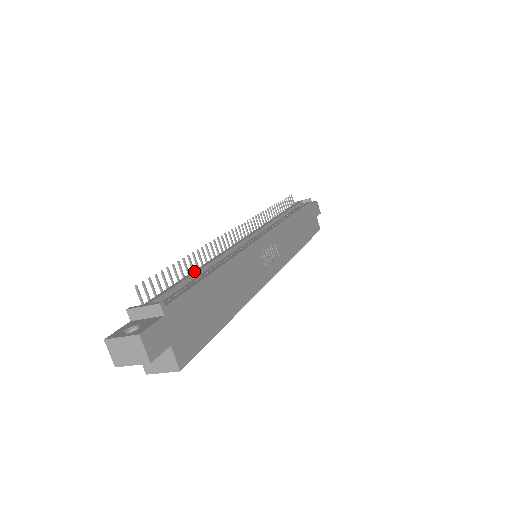
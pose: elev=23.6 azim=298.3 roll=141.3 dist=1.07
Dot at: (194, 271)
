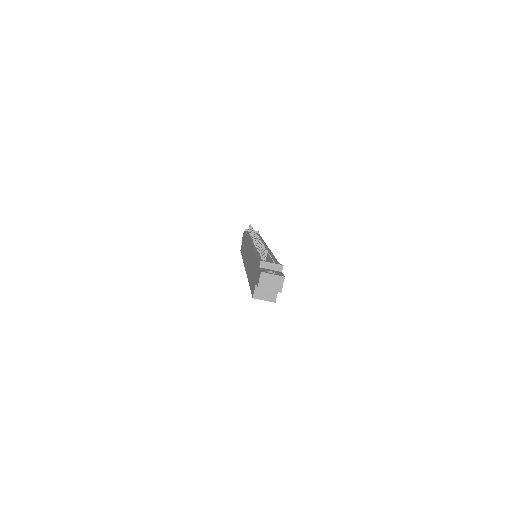
Dot at: occluded
